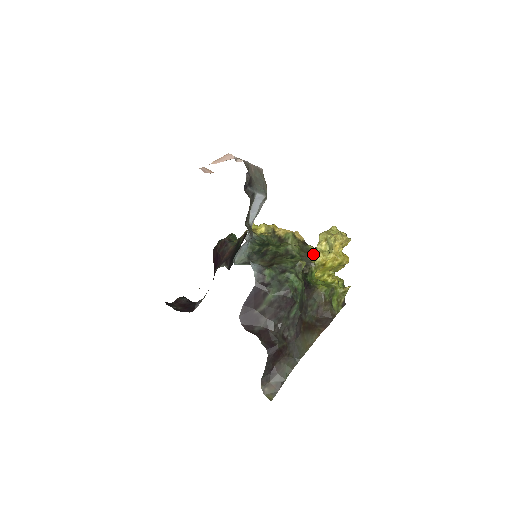
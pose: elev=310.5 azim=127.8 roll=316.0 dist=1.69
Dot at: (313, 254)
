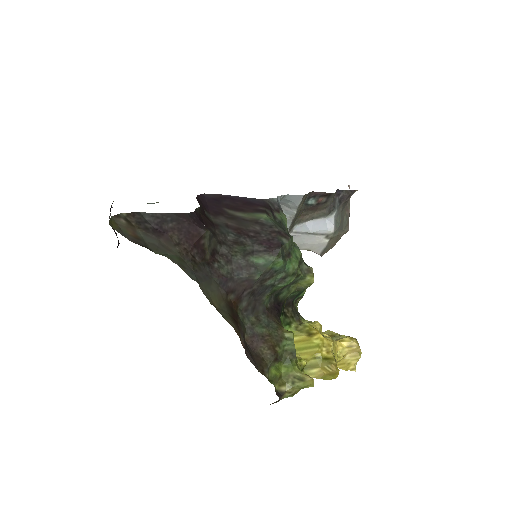
Dot at: (308, 321)
